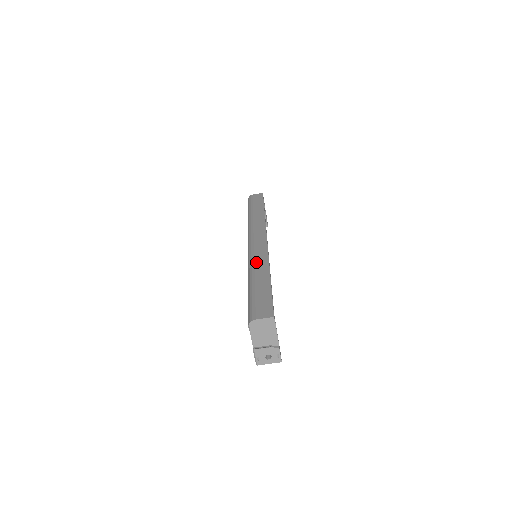
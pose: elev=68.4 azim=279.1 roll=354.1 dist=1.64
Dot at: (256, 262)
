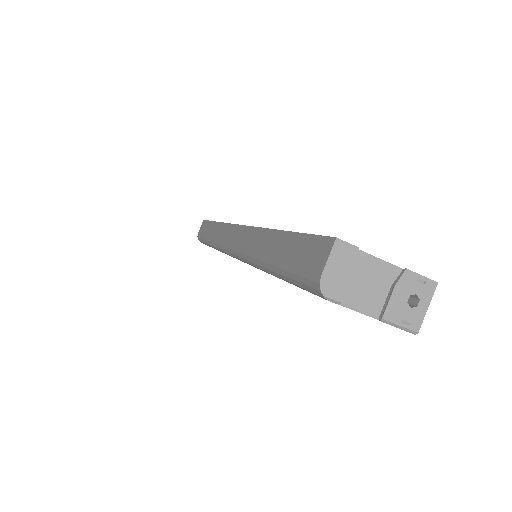
Dot at: (251, 248)
